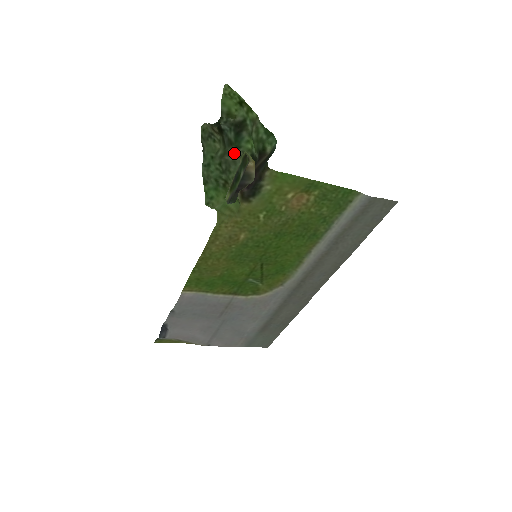
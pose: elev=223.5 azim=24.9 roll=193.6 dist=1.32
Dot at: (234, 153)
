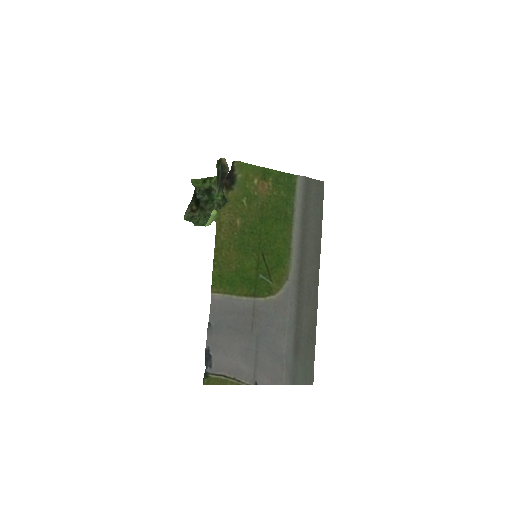
Dot at: (211, 207)
